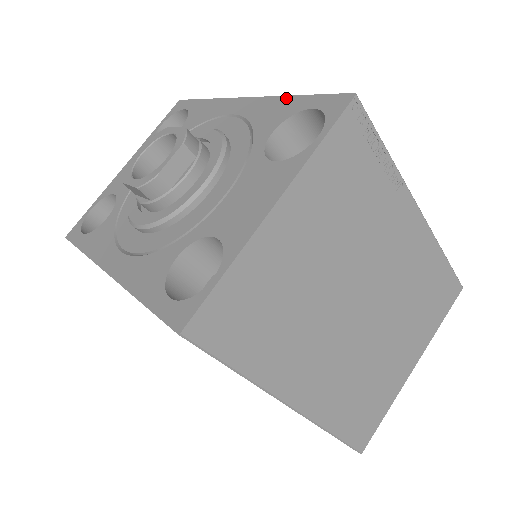
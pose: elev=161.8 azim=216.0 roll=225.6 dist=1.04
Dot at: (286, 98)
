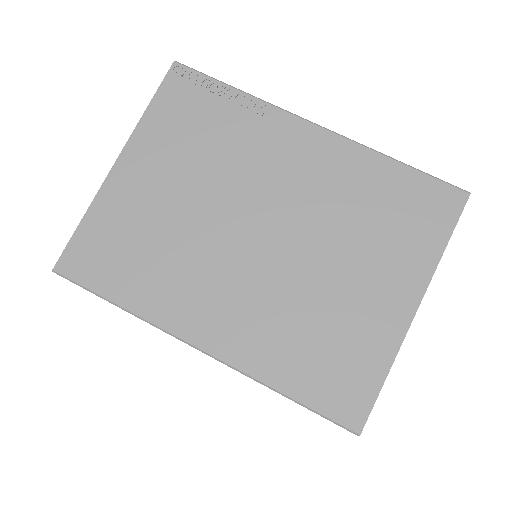
Dot at: occluded
